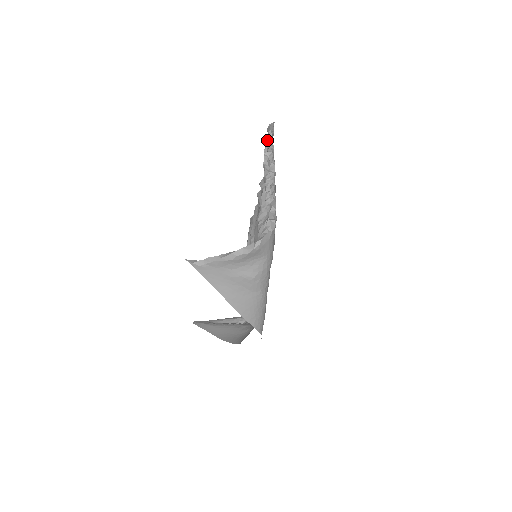
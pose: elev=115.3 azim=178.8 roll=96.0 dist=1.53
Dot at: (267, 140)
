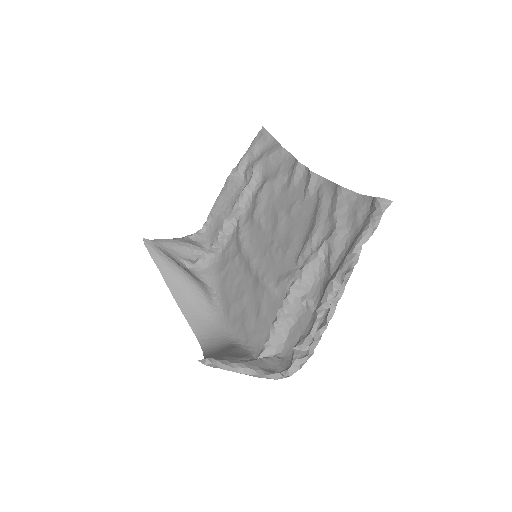
Dot at: (368, 233)
